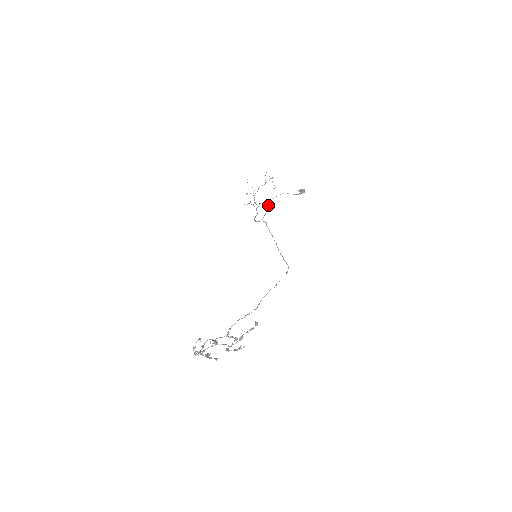
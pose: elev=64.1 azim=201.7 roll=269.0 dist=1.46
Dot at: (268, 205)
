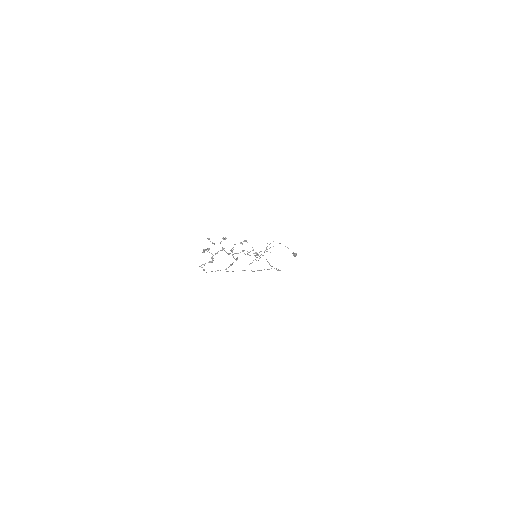
Dot at: (269, 244)
